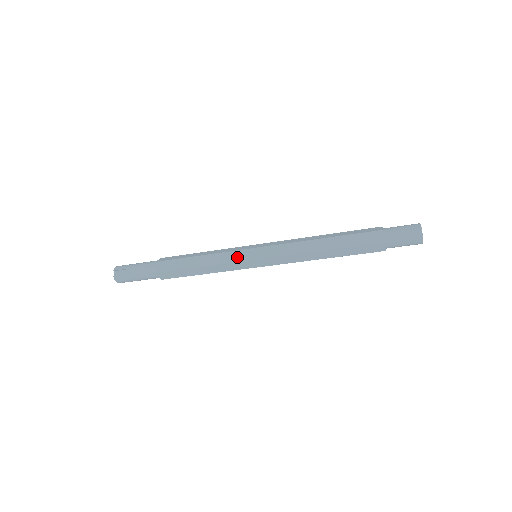
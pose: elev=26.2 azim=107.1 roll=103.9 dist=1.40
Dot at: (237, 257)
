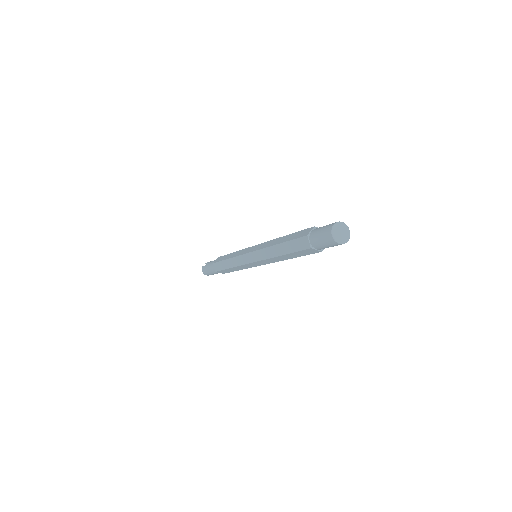
Dot at: (243, 252)
